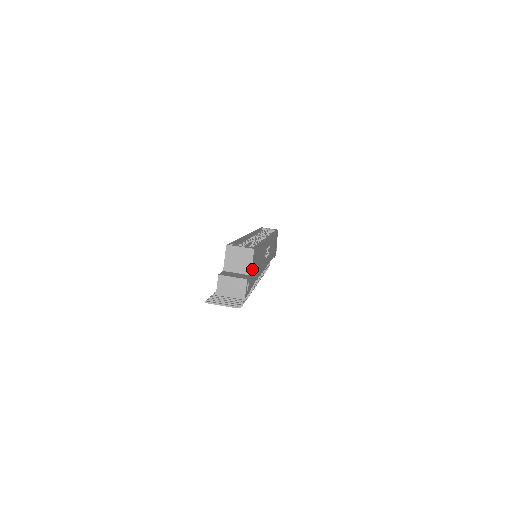
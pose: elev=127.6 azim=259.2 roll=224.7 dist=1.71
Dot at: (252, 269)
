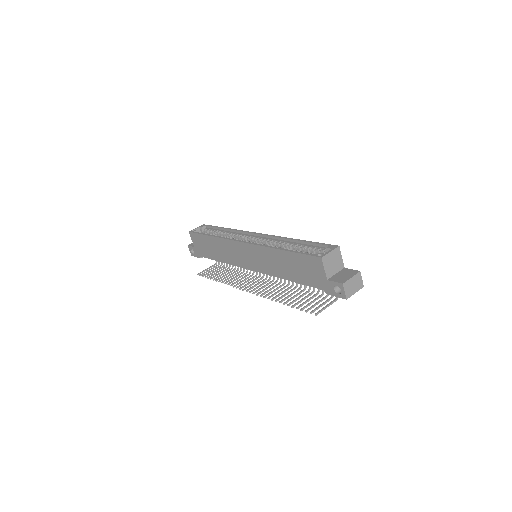
Dot at: occluded
